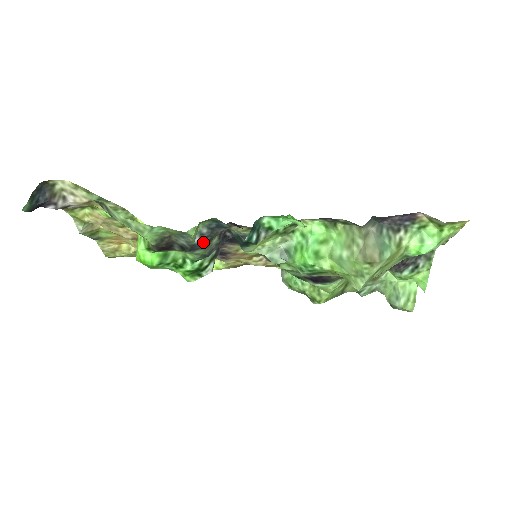
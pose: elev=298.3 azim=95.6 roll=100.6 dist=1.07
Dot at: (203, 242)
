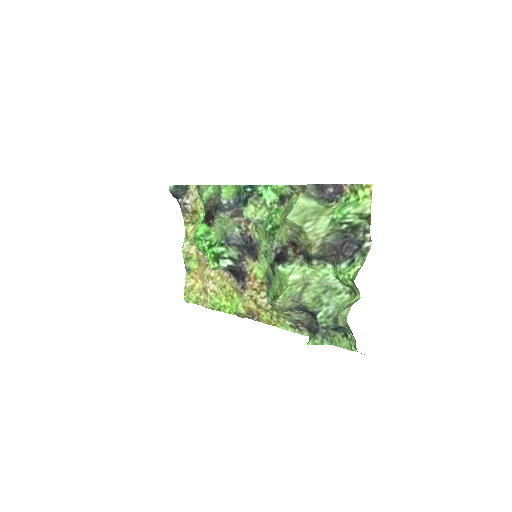
Dot at: (227, 209)
